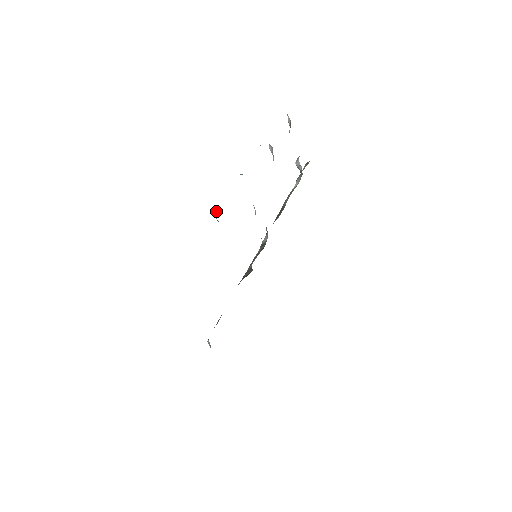
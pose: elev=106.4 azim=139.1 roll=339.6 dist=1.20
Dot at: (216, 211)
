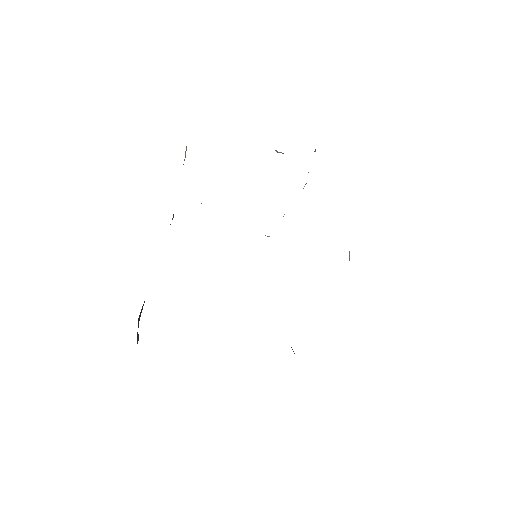
Dot at: occluded
